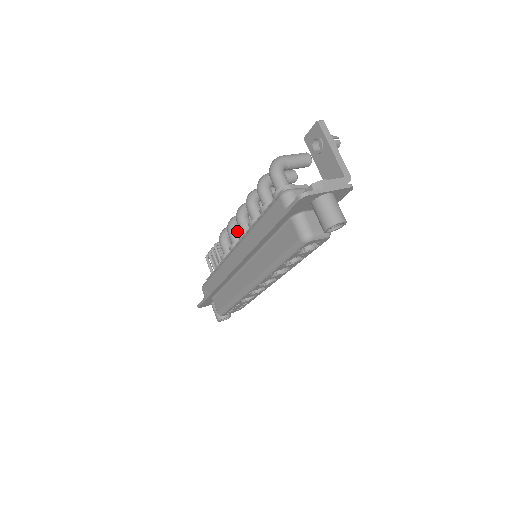
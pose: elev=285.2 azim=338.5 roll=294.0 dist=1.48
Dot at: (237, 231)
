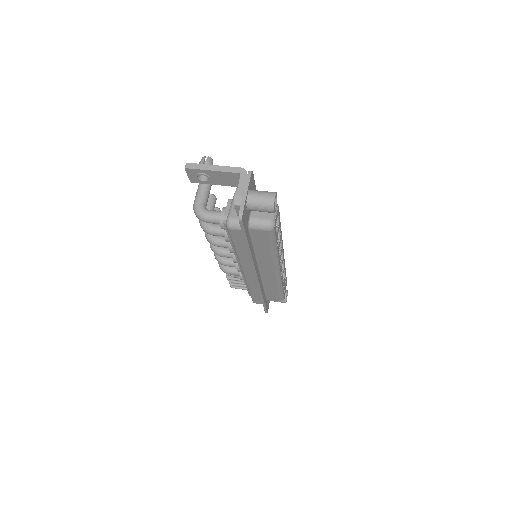
Dot at: (228, 258)
